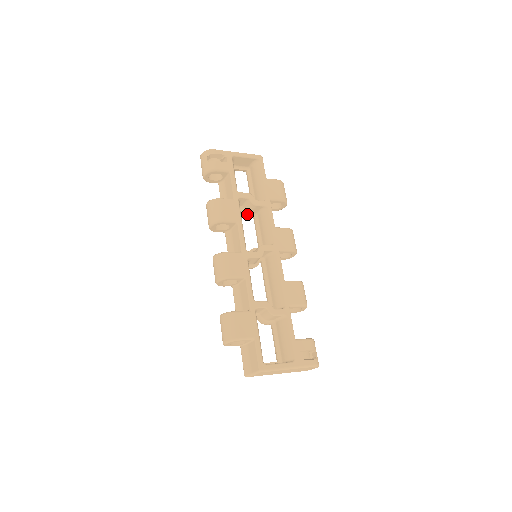
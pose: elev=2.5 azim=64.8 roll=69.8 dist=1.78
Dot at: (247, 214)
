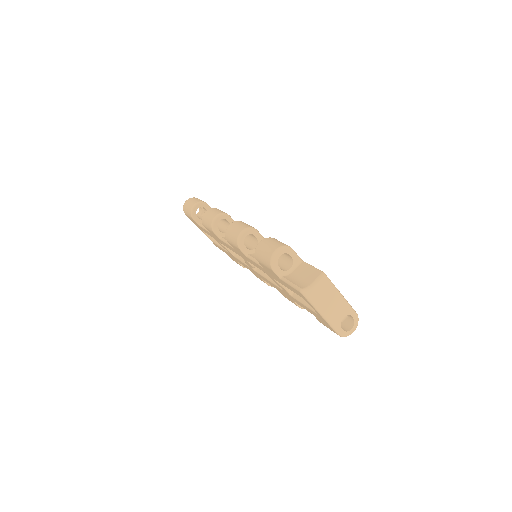
Dot at: occluded
